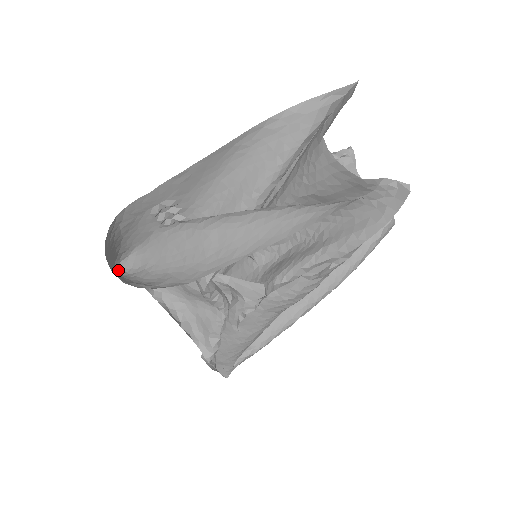
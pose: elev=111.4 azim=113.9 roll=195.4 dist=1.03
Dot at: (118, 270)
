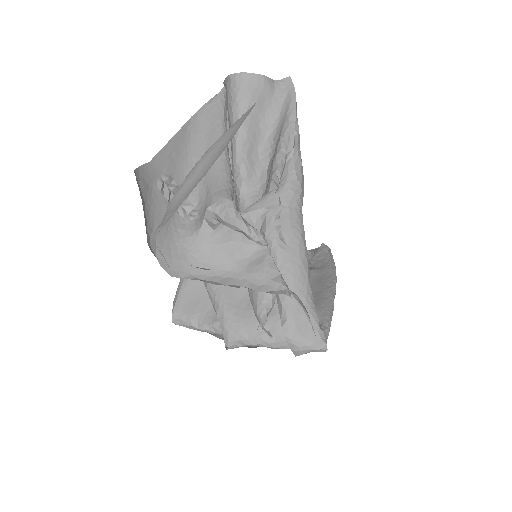
Dot at: occluded
